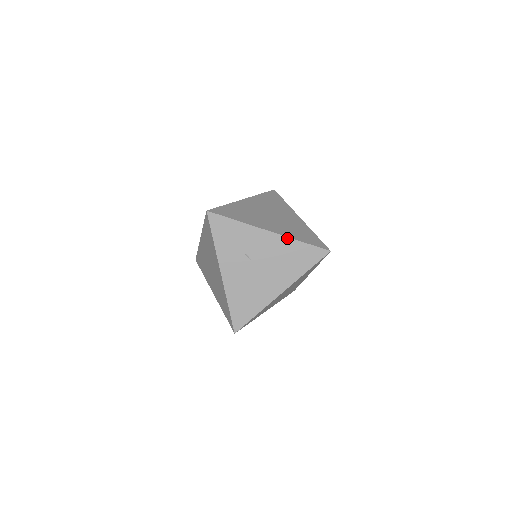
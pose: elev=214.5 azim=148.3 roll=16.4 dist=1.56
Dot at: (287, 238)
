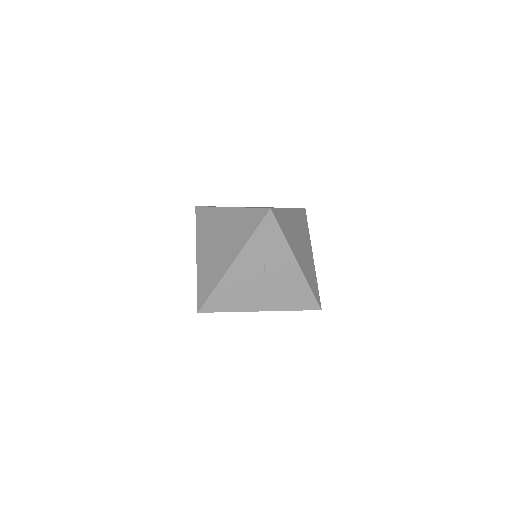
Dot at: (304, 277)
